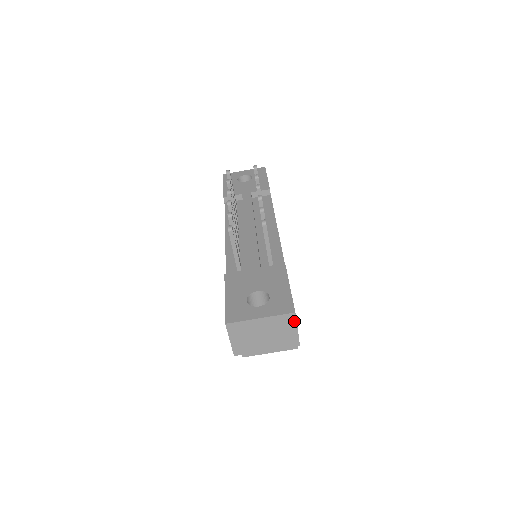
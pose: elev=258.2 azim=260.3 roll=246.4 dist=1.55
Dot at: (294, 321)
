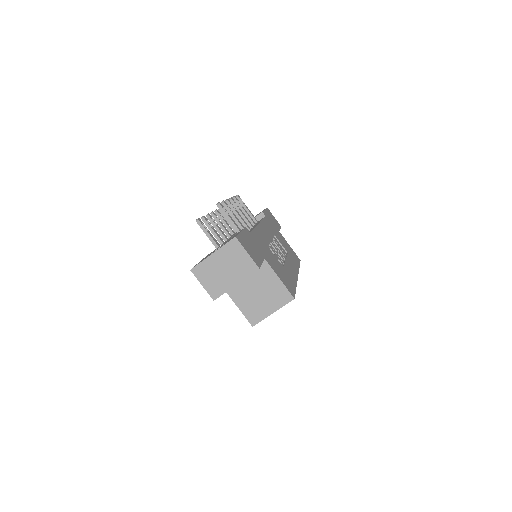
Dot at: (240, 246)
